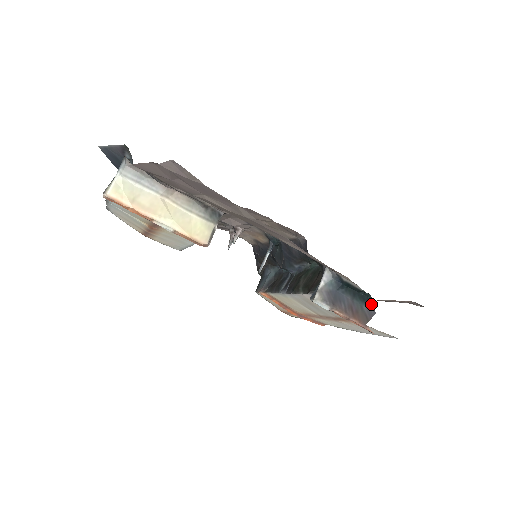
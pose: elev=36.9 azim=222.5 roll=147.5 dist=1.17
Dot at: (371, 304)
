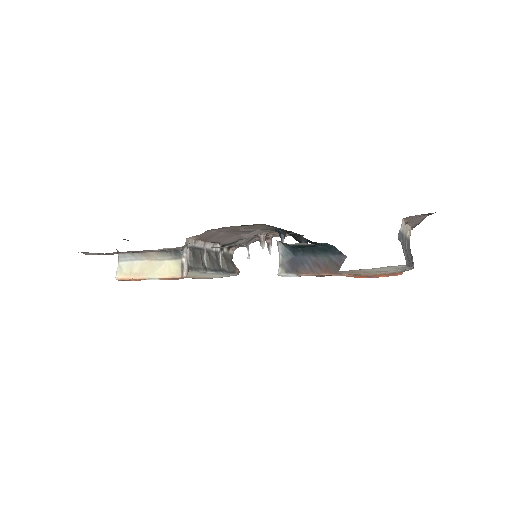
Dot at: (335, 250)
